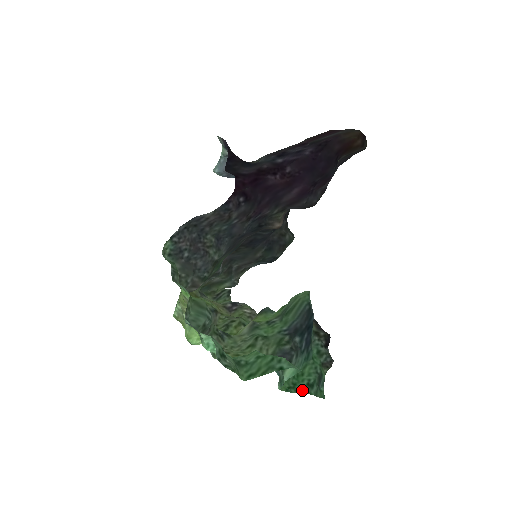
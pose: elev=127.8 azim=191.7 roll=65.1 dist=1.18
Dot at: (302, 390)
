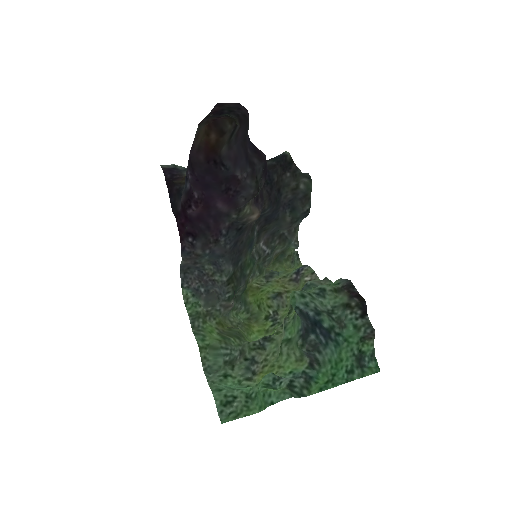
Dot at: (341, 380)
